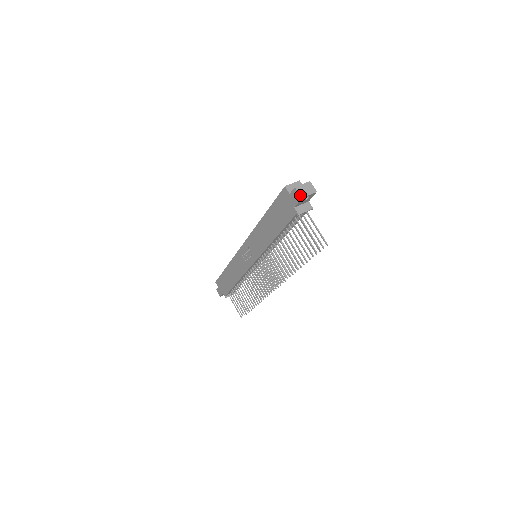
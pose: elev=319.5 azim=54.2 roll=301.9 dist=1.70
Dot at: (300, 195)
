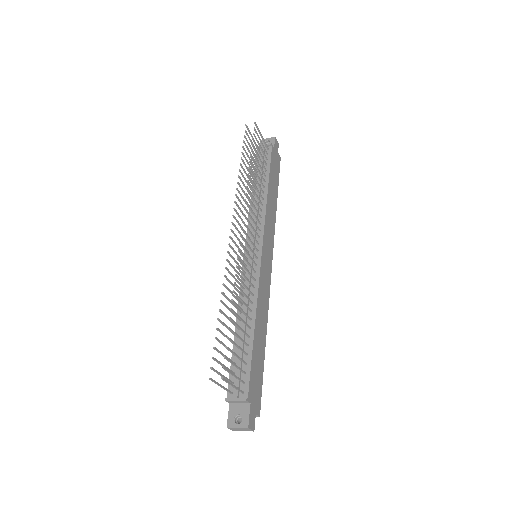
Dot at: occluded
